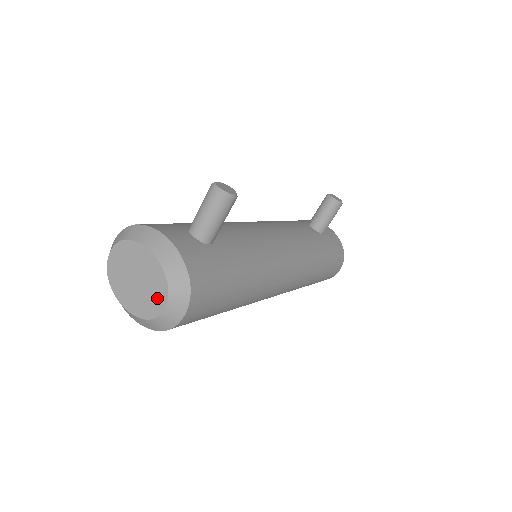
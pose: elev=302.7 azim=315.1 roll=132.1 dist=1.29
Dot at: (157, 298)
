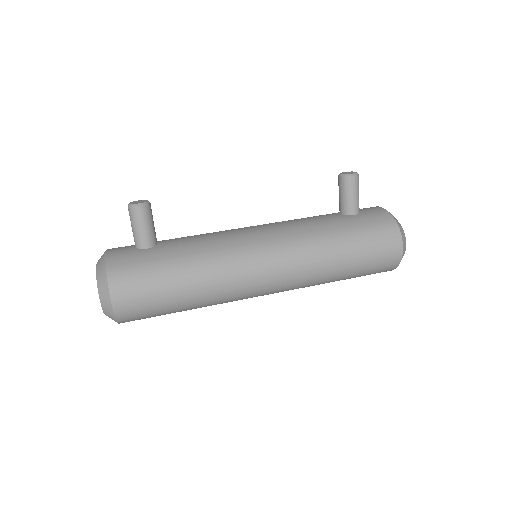
Dot at: occluded
